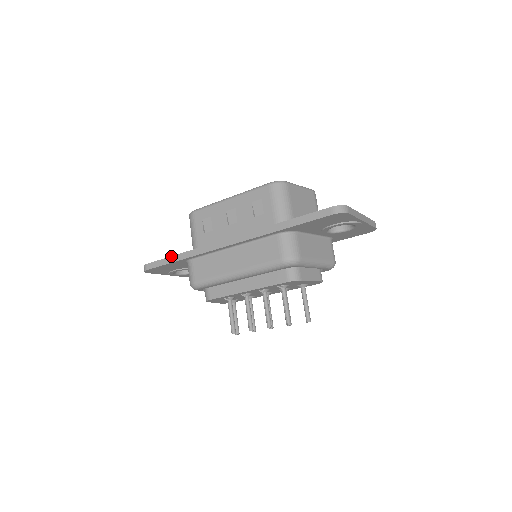
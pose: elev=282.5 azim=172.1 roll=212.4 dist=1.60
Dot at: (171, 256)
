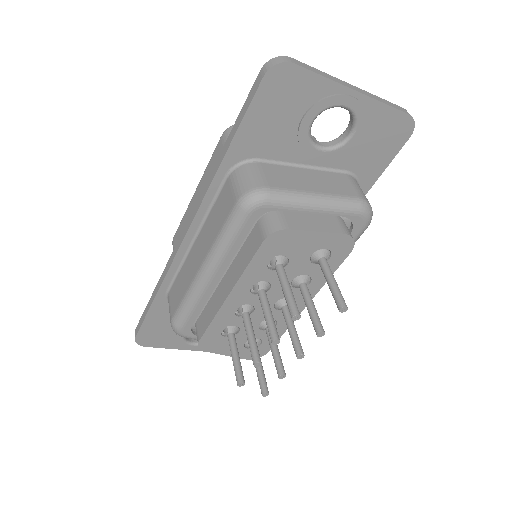
Dot at: occluded
